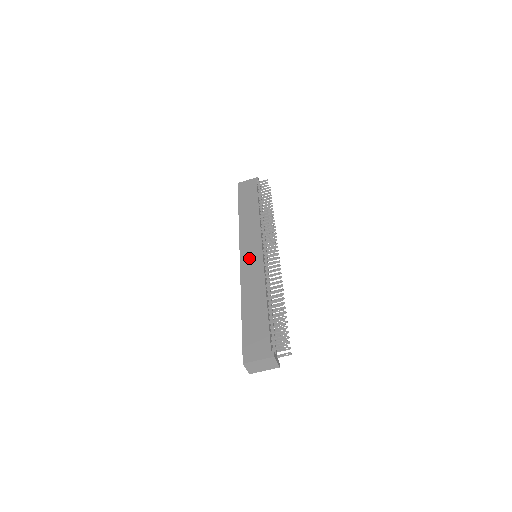
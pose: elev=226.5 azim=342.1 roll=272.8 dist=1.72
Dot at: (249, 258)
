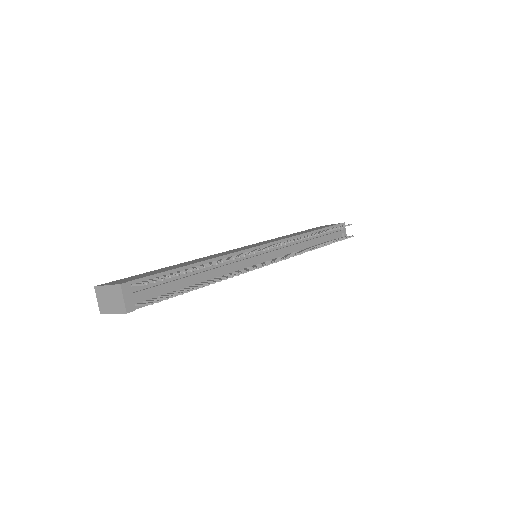
Dot at: (241, 248)
